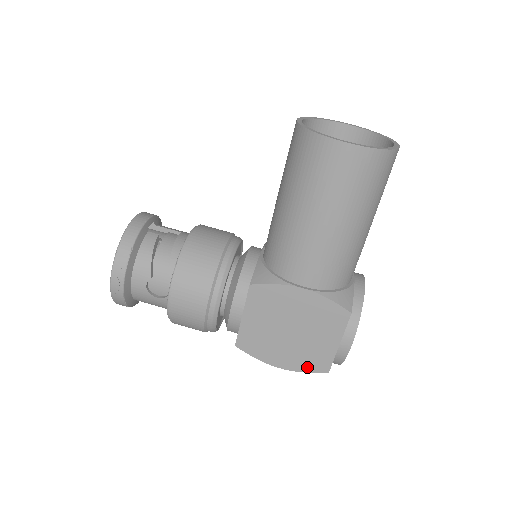
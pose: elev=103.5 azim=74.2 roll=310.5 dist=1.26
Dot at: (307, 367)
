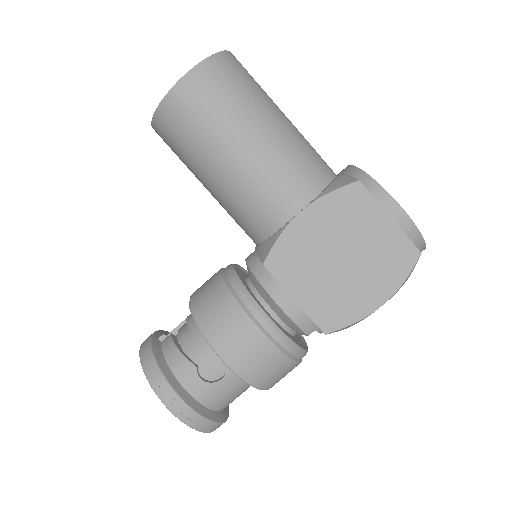
Dot at: (400, 273)
